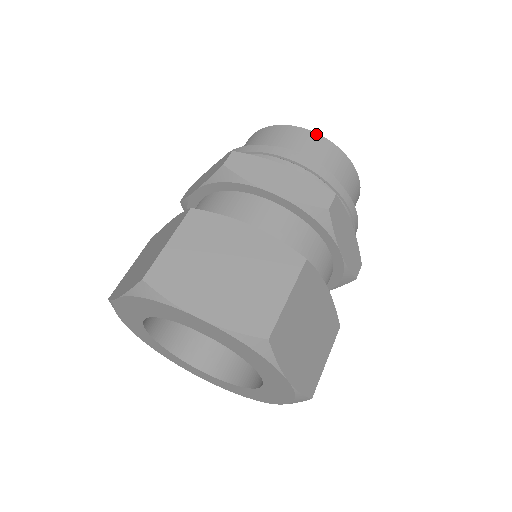
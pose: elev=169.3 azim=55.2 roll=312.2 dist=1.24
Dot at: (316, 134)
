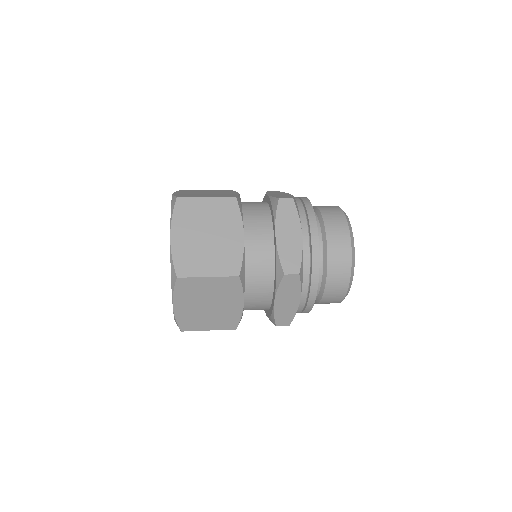
Dot at: (338, 207)
